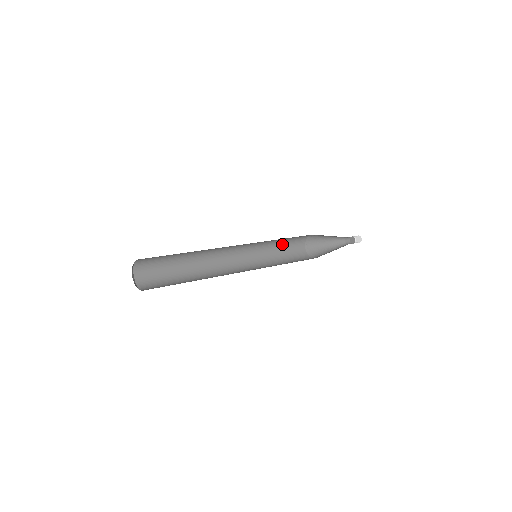
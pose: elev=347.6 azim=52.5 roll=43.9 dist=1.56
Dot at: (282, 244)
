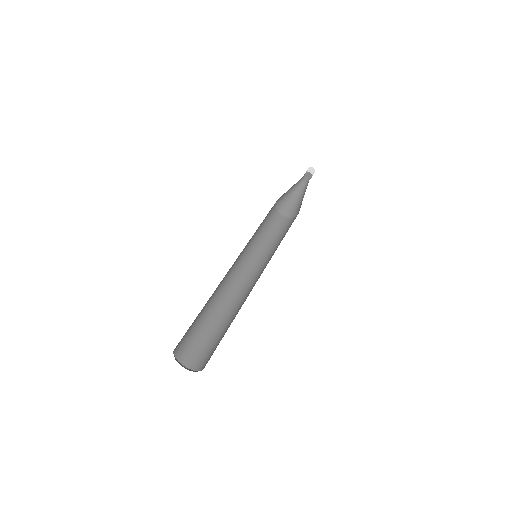
Dot at: (263, 227)
